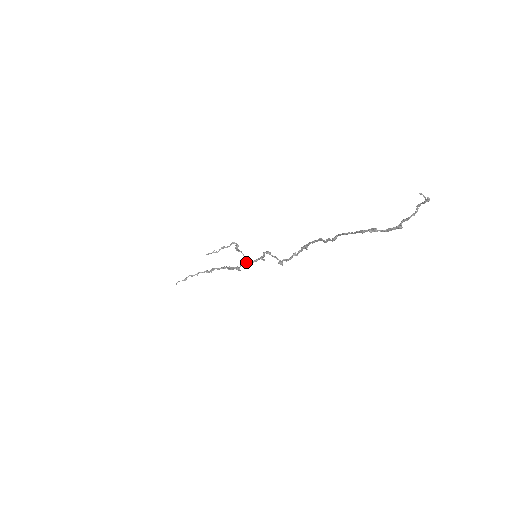
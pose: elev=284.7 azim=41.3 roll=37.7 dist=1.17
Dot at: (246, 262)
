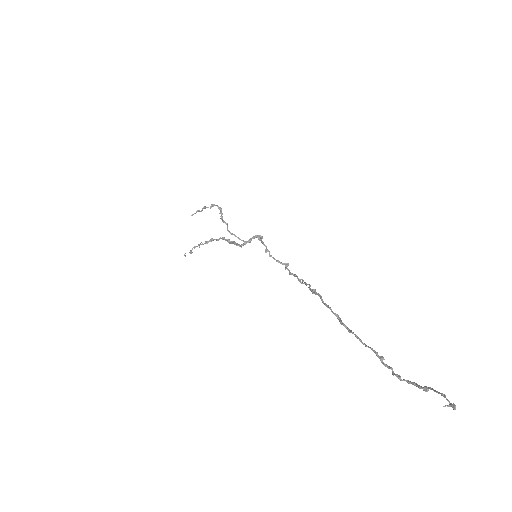
Dot at: occluded
